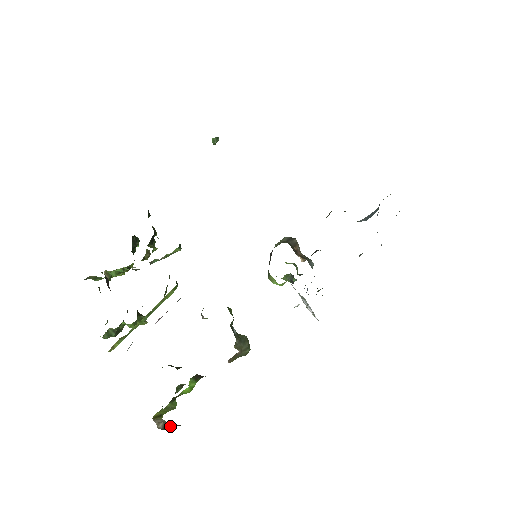
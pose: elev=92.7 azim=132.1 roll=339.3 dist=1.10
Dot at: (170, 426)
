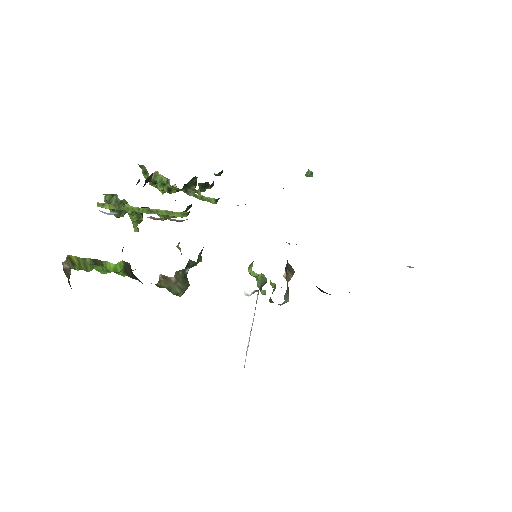
Dot at: occluded
